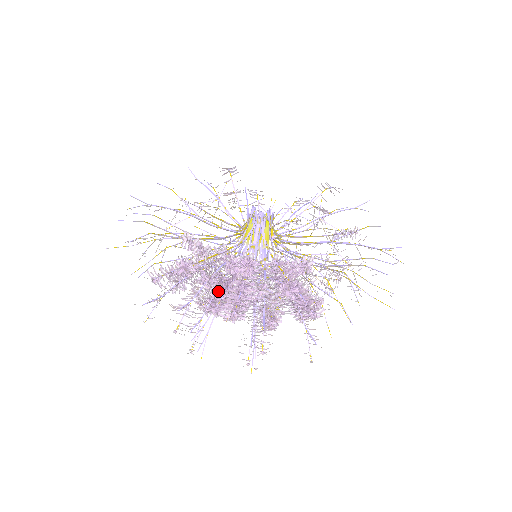
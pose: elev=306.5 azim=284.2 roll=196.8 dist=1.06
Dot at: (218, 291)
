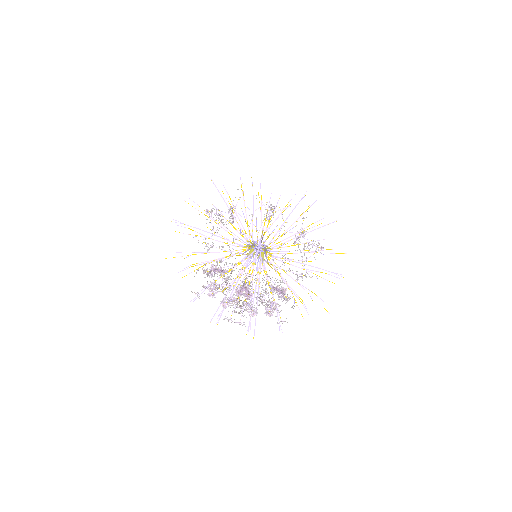
Dot at: (231, 305)
